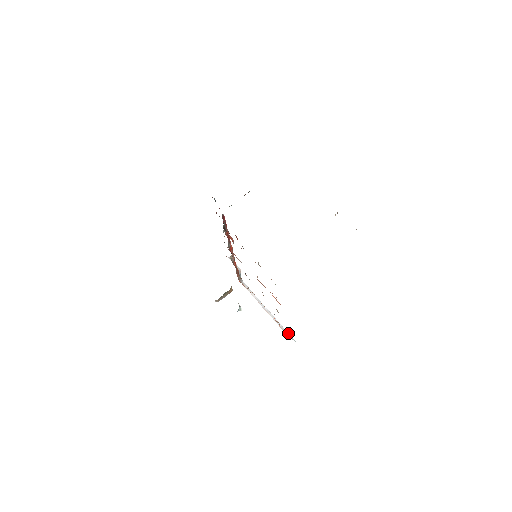
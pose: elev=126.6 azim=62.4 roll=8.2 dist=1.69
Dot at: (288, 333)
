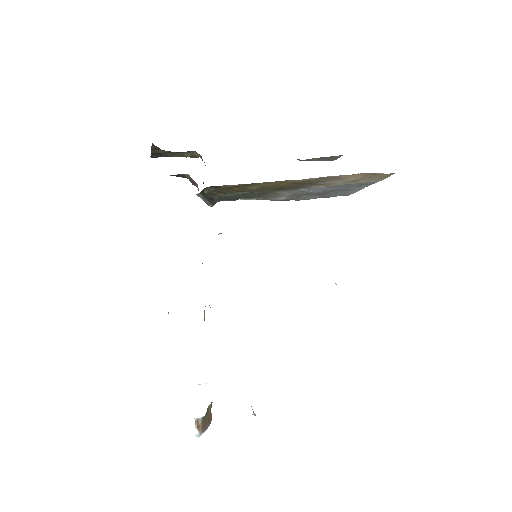
Dot at: occluded
